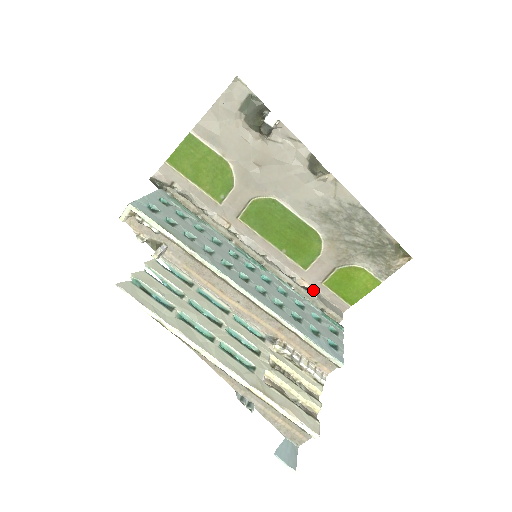
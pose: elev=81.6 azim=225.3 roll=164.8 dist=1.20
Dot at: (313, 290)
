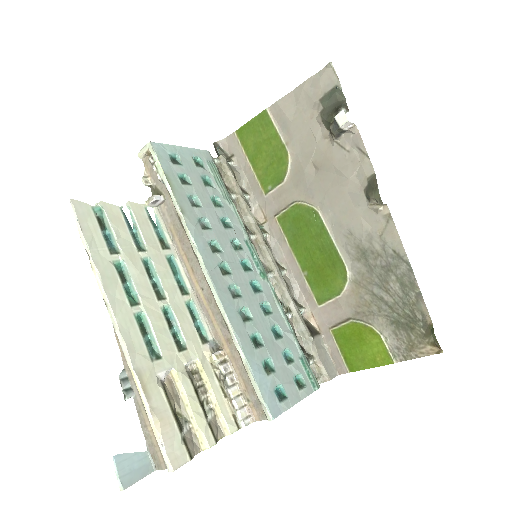
Dot at: (317, 332)
